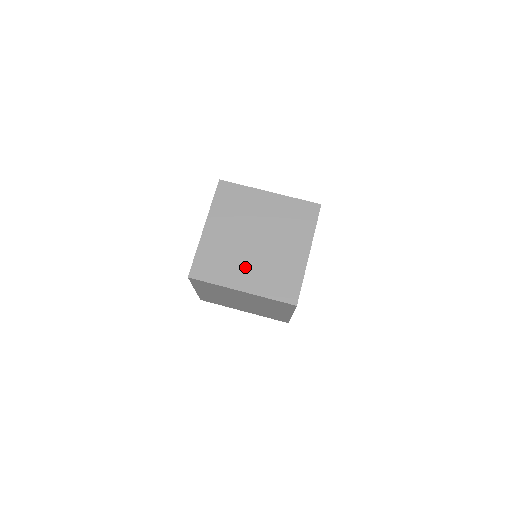
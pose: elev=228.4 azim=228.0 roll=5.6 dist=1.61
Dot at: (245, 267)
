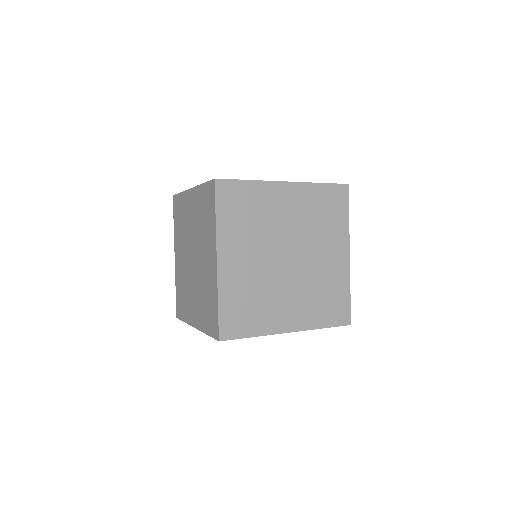
Dot at: (285, 300)
